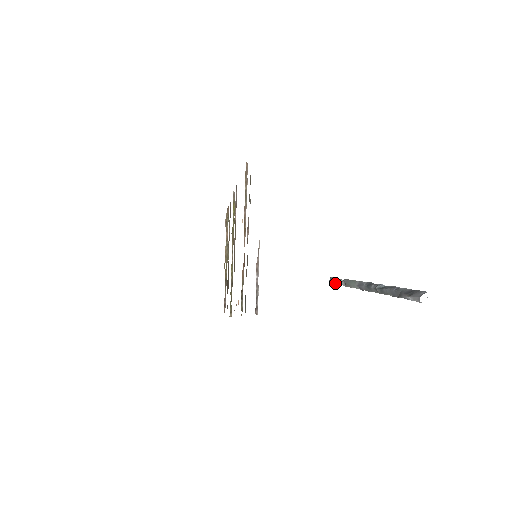
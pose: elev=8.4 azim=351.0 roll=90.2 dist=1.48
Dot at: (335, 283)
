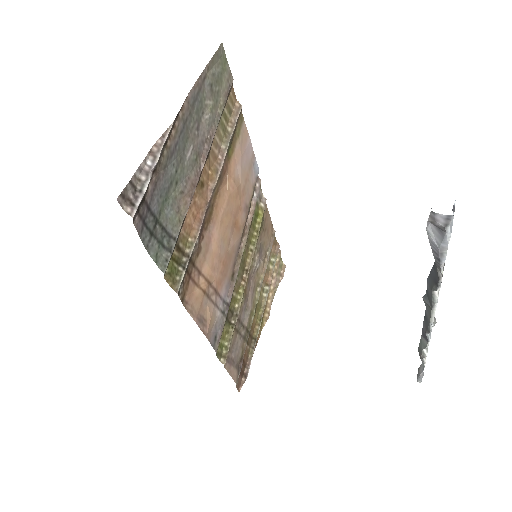
Dot at: (420, 373)
